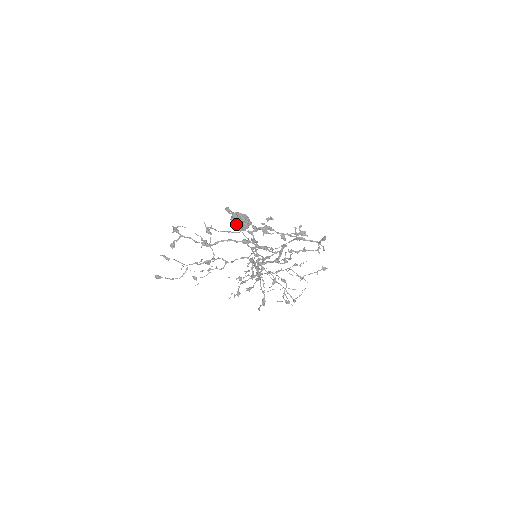
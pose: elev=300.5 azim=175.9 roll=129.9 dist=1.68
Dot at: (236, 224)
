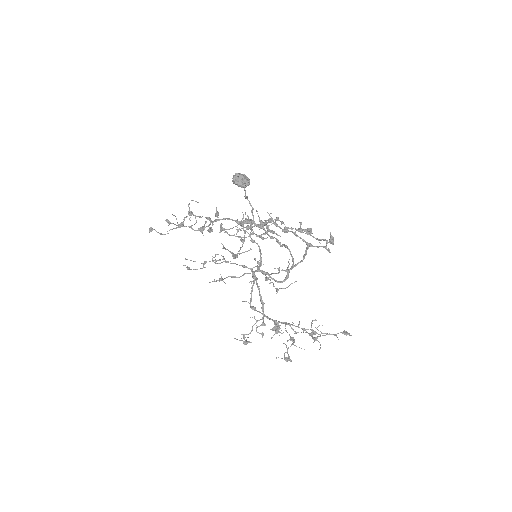
Dot at: (234, 175)
